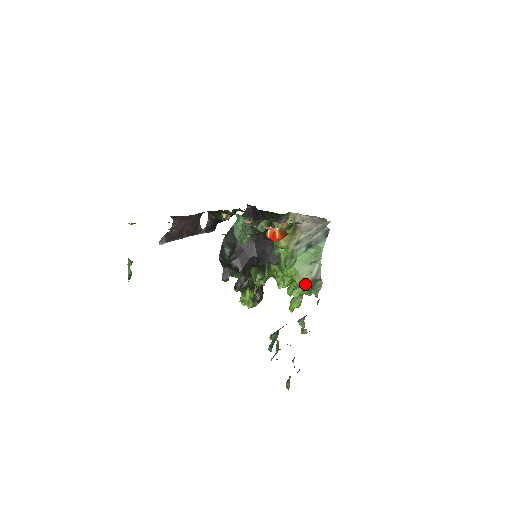
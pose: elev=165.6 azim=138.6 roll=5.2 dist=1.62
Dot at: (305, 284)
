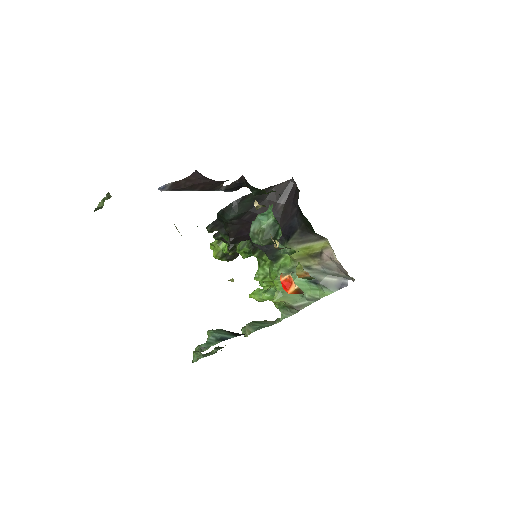
Dot at: occluded
